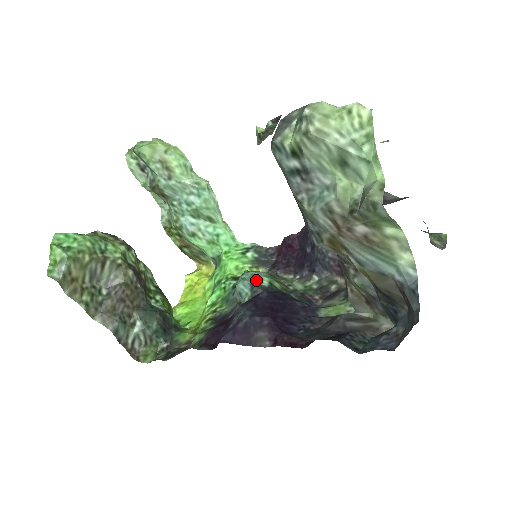
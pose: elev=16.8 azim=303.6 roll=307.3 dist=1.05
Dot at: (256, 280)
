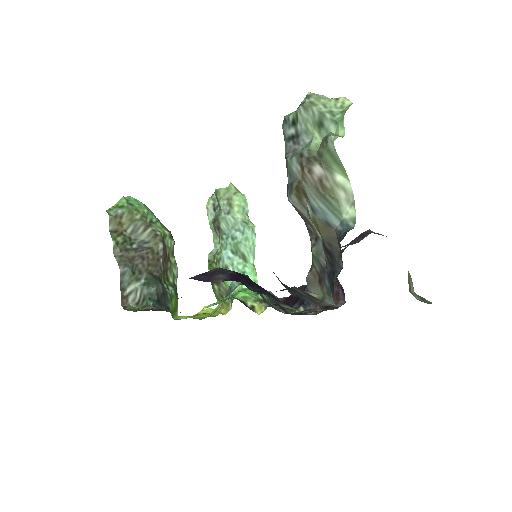
Dot at: occluded
